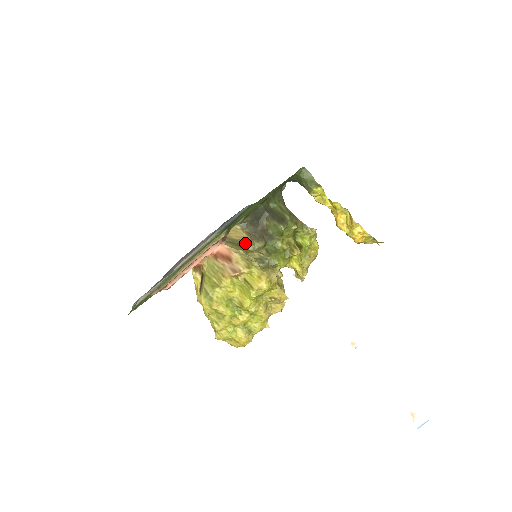
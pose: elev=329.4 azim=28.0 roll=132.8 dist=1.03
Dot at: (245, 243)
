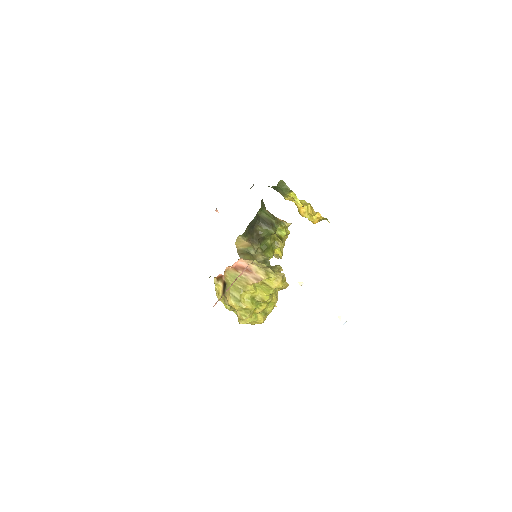
Dot at: (249, 250)
